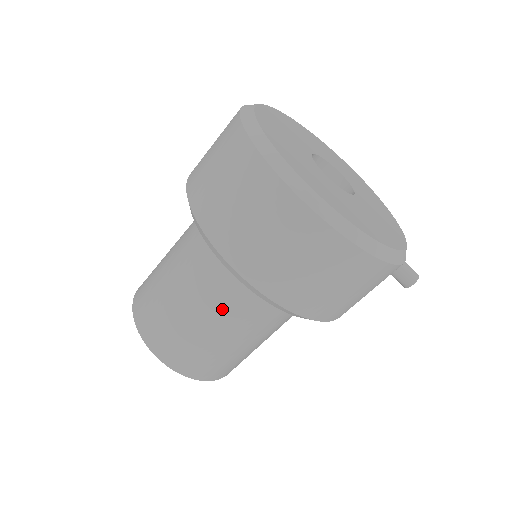
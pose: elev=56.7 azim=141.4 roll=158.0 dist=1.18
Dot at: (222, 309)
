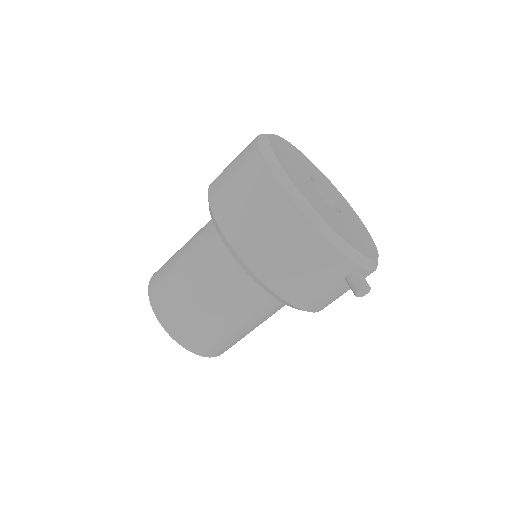
Dot at: (204, 264)
